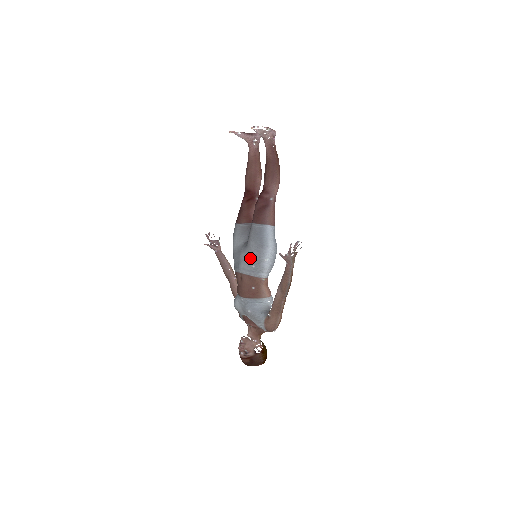
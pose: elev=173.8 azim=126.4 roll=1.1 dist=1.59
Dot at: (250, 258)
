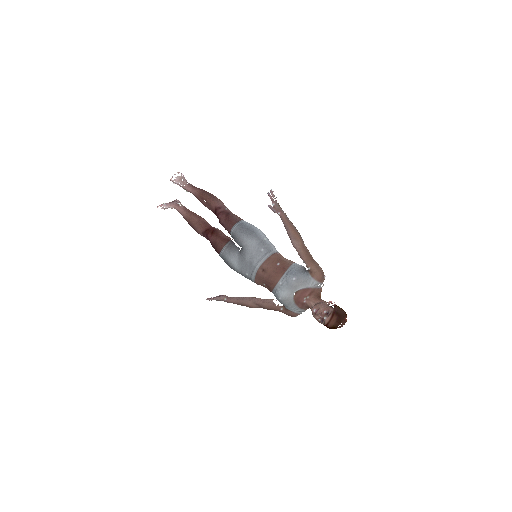
Dot at: (254, 249)
